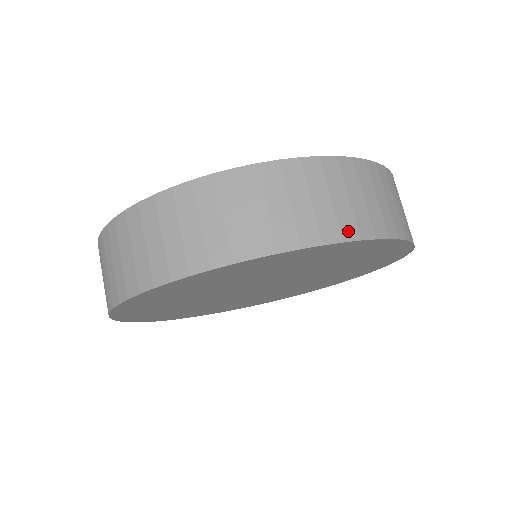
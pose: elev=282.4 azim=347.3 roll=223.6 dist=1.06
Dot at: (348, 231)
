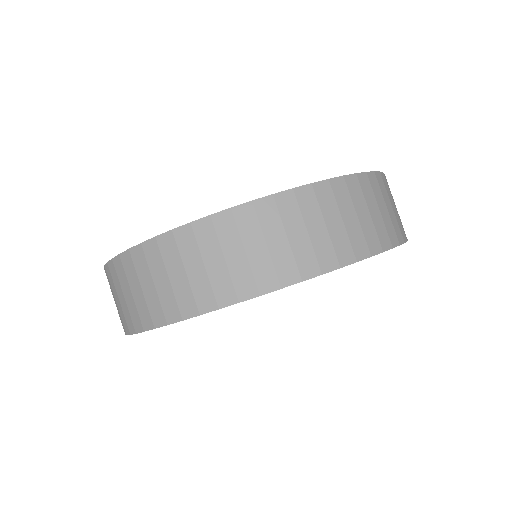
Dot at: (393, 238)
